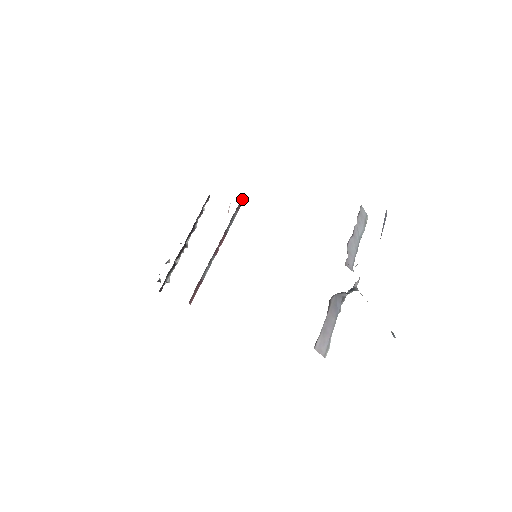
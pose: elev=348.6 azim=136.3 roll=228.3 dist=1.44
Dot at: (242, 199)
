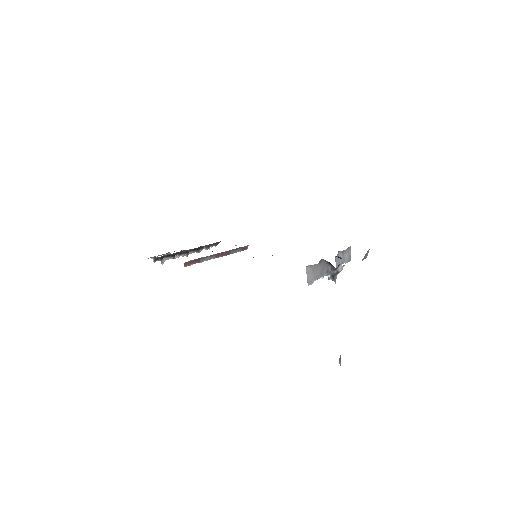
Dot at: (247, 247)
